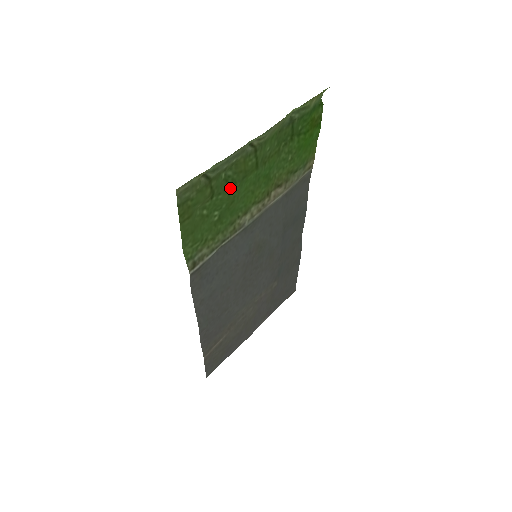
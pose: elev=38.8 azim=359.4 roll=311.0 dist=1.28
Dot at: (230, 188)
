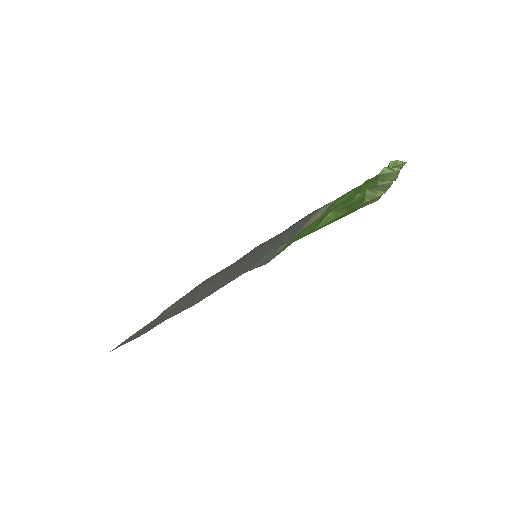
Dot at: occluded
